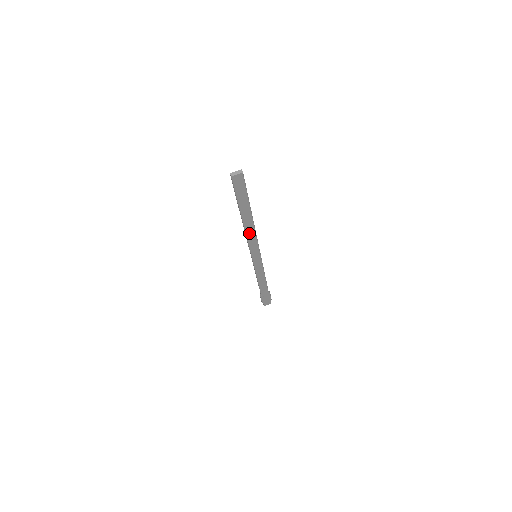
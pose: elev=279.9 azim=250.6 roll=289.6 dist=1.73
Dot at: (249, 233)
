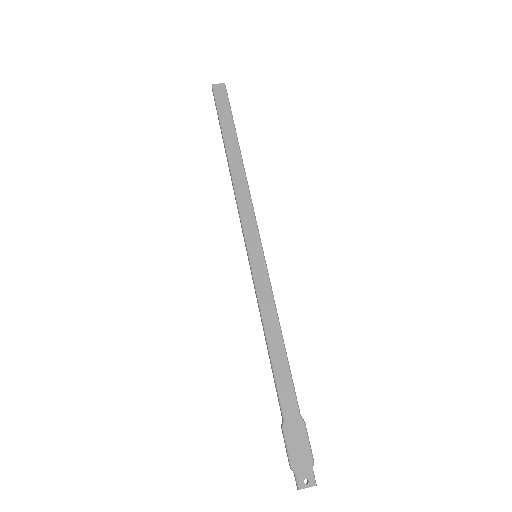
Dot at: (239, 187)
